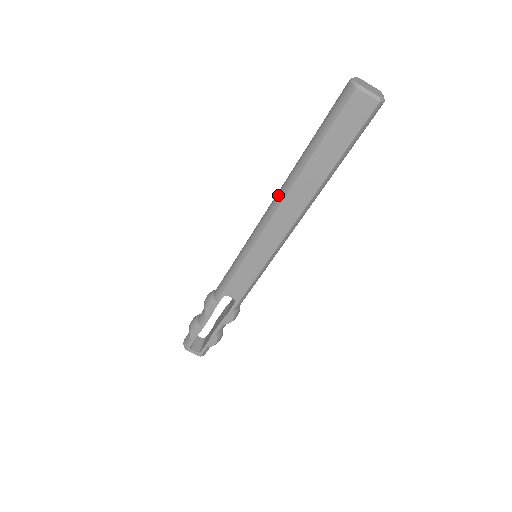
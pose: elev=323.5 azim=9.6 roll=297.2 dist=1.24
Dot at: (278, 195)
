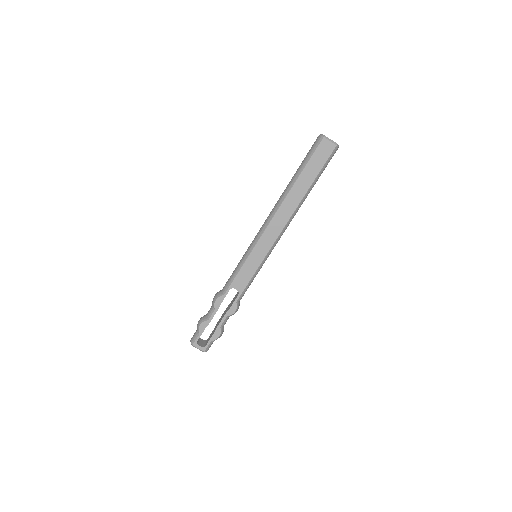
Dot at: (275, 207)
